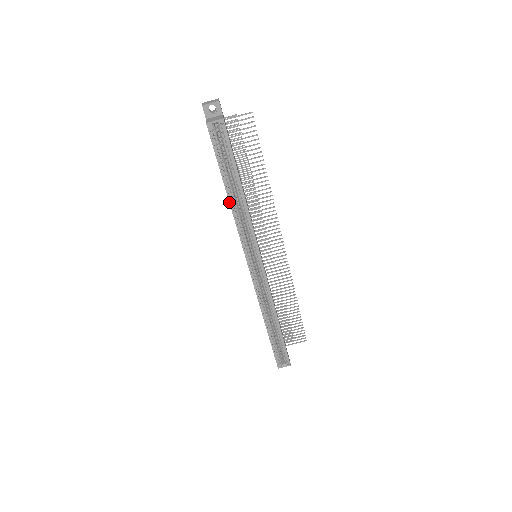
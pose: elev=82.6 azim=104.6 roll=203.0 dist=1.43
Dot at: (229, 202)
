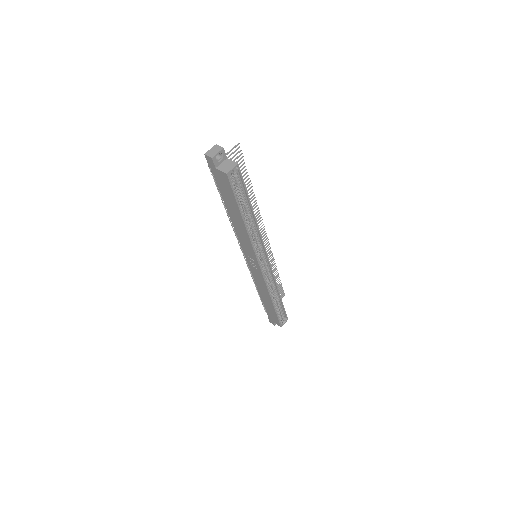
Dot at: (245, 228)
